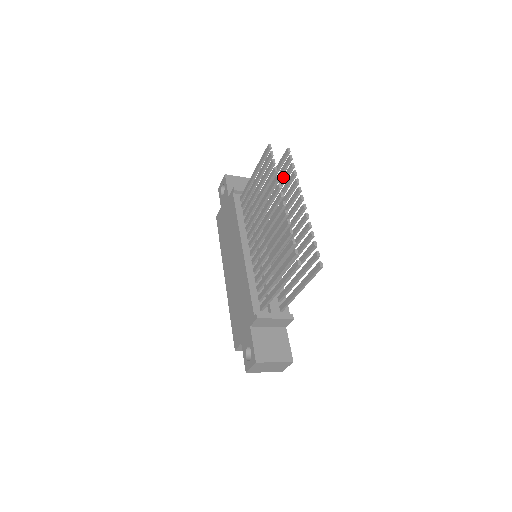
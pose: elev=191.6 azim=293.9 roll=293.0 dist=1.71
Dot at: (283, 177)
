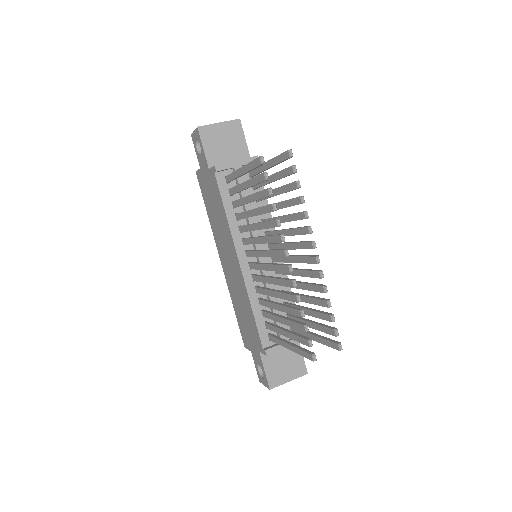
Dot at: (284, 187)
